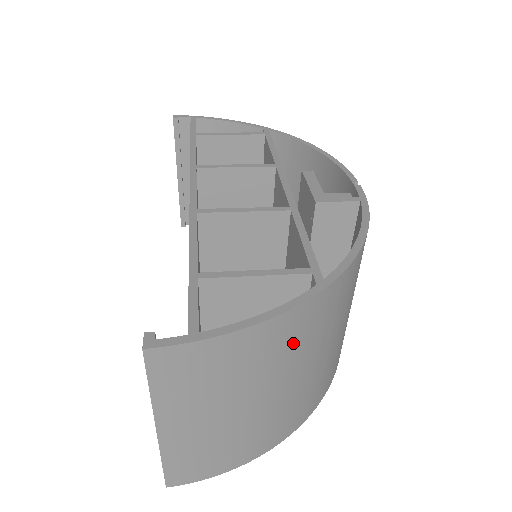
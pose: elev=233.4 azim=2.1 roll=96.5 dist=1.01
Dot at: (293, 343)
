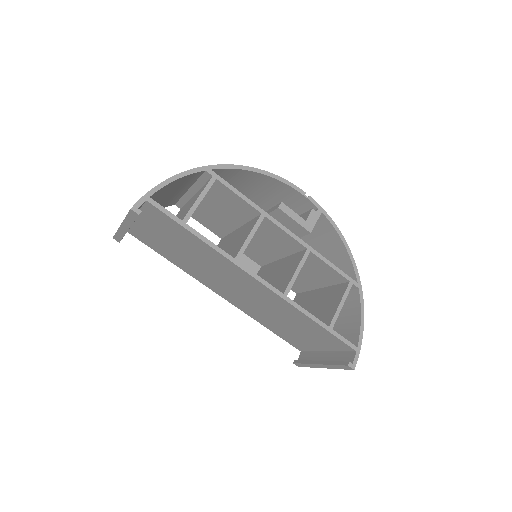
Dot at: occluded
